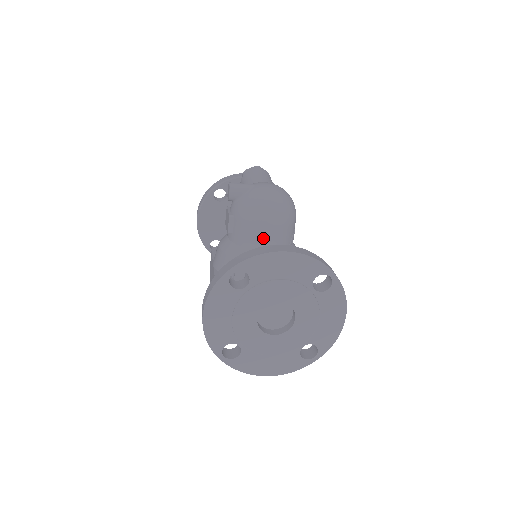
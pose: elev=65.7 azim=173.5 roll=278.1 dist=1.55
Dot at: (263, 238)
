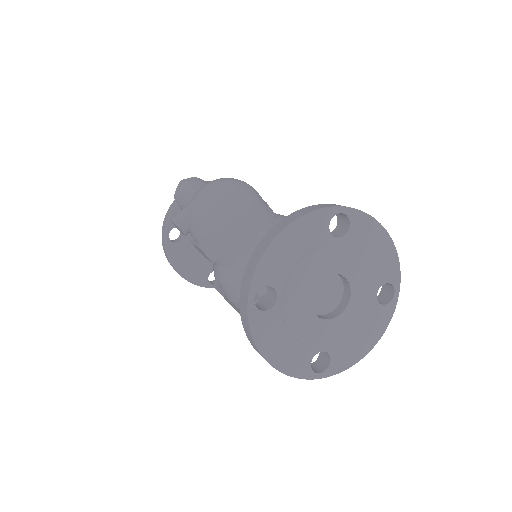
Dot at: (247, 237)
